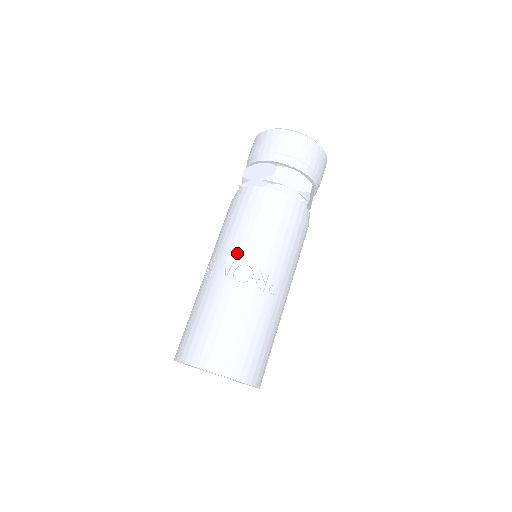
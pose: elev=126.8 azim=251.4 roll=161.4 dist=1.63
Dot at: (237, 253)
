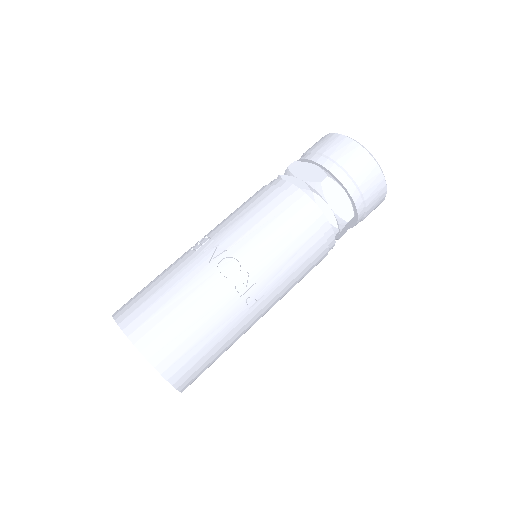
Dot at: (235, 243)
